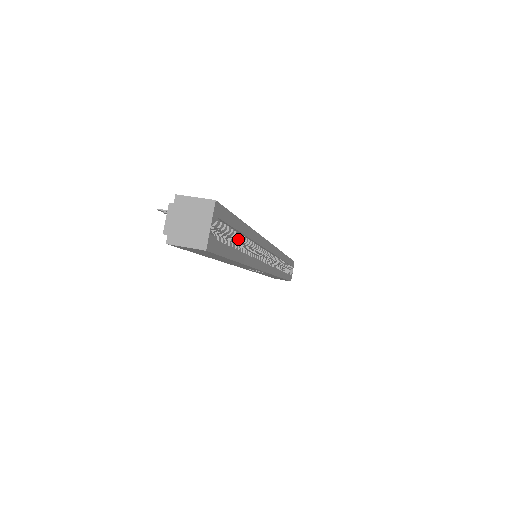
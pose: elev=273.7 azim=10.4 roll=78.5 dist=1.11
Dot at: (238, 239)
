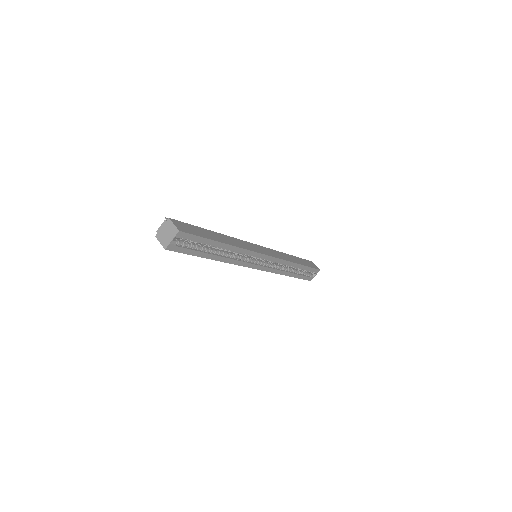
Dot at: (213, 247)
